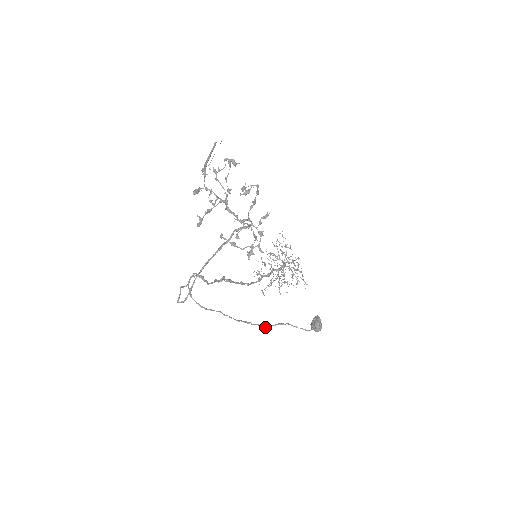
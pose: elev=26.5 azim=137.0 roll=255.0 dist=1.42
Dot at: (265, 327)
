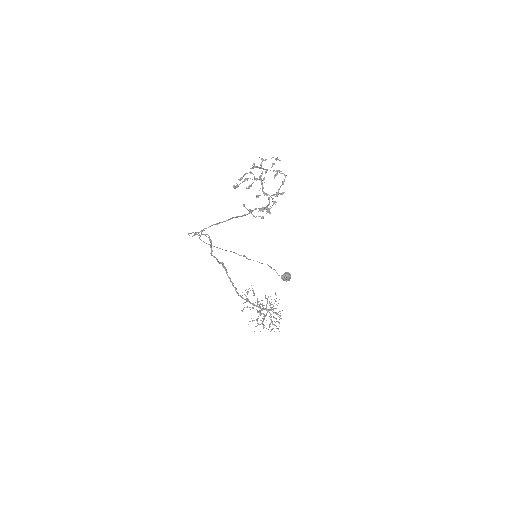
Dot at: (247, 258)
